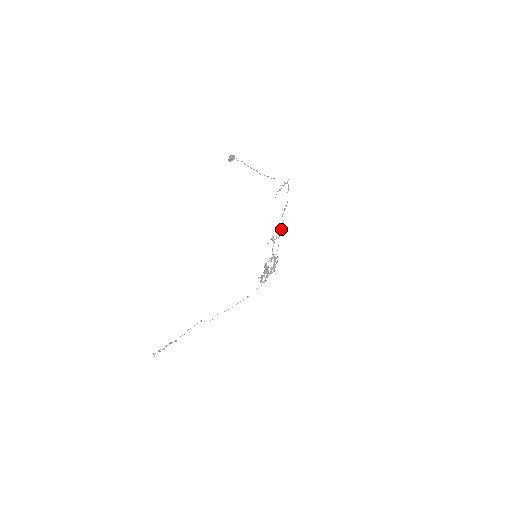
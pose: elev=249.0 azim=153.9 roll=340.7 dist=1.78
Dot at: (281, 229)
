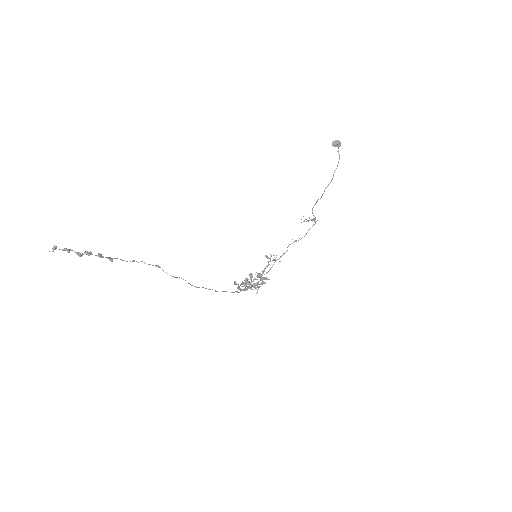
Dot at: (281, 256)
